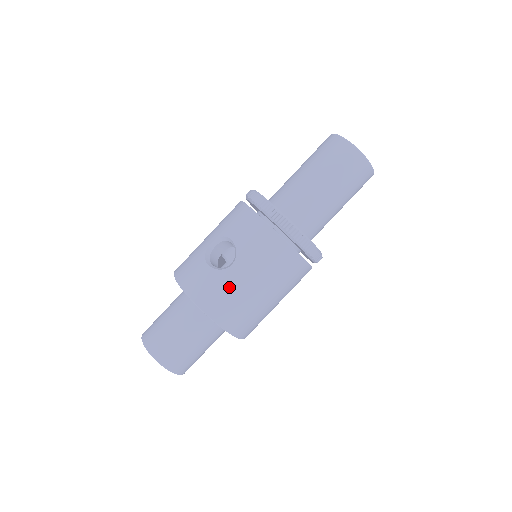
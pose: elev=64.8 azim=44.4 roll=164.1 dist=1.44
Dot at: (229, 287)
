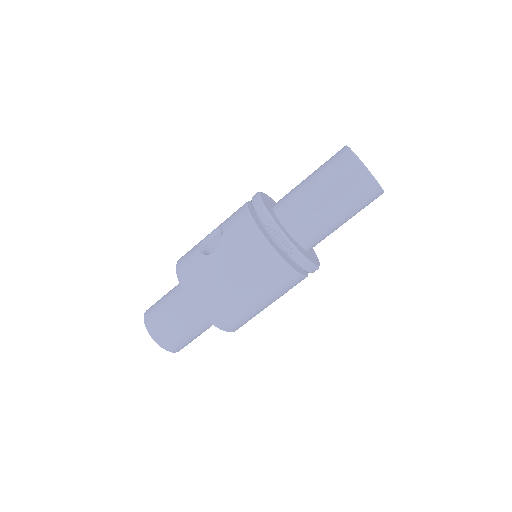
Dot at: (208, 271)
